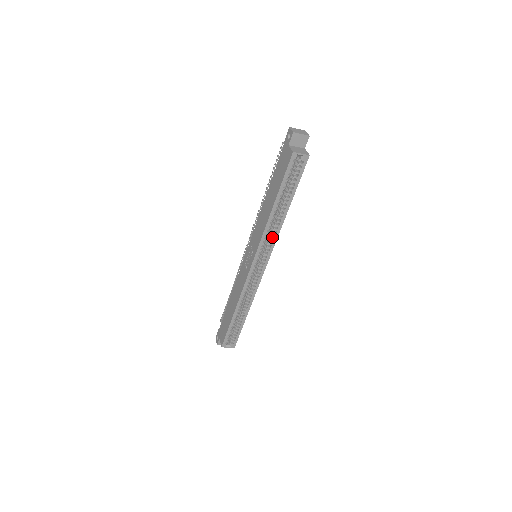
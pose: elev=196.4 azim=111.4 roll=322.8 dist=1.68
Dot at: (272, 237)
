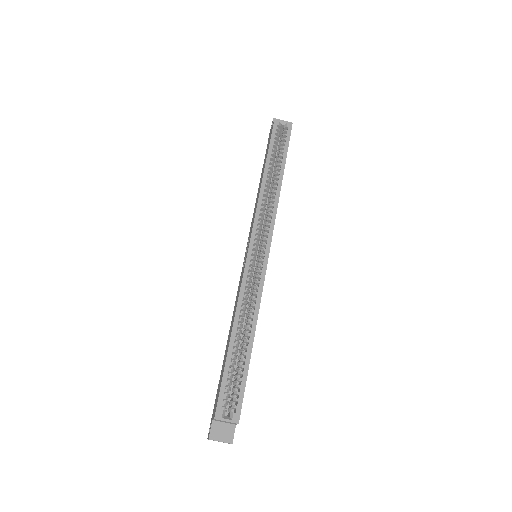
Dot at: (270, 210)
